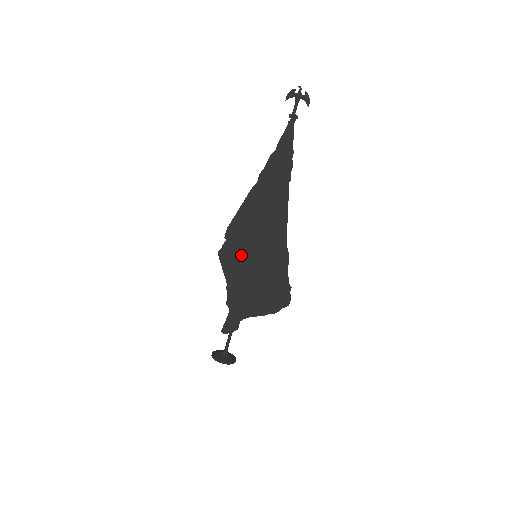
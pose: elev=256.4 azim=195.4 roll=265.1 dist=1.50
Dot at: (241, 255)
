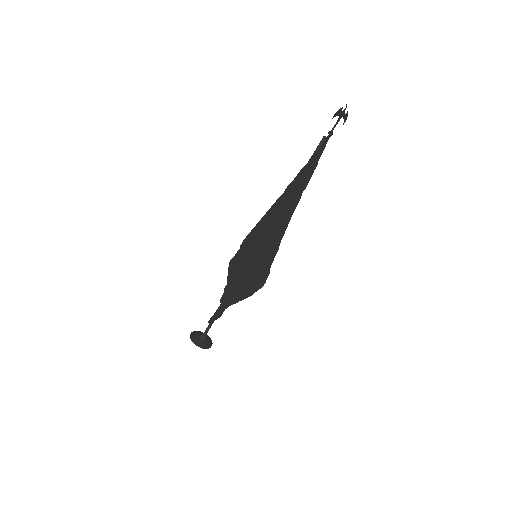
Dot at: (246, 258)
